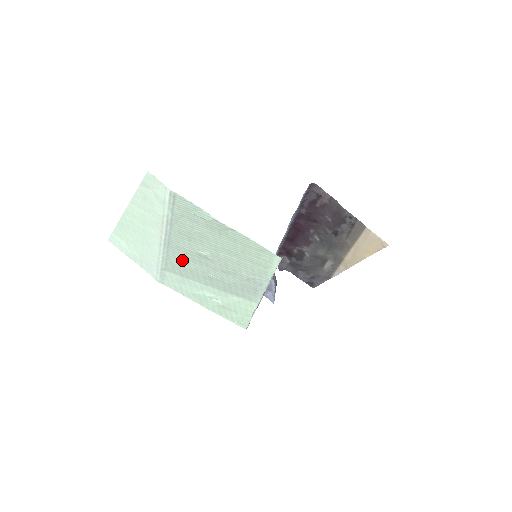
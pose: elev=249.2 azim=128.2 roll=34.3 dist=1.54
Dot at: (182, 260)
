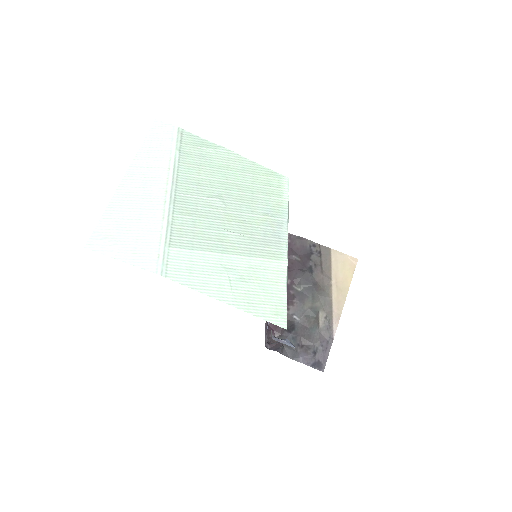
Dot at: (191, 219)
